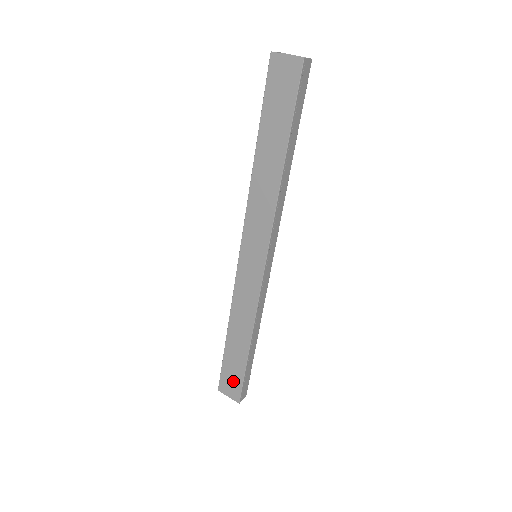
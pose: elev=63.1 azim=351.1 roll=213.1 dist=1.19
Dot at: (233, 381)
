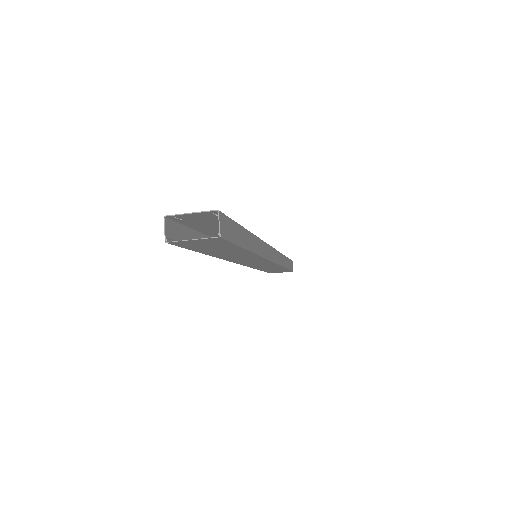
Dot at: occluded
